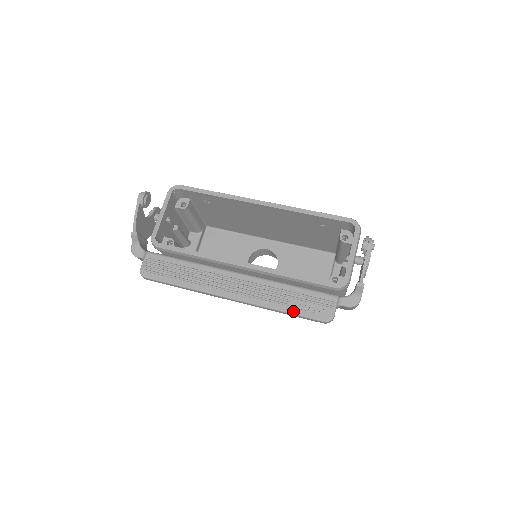
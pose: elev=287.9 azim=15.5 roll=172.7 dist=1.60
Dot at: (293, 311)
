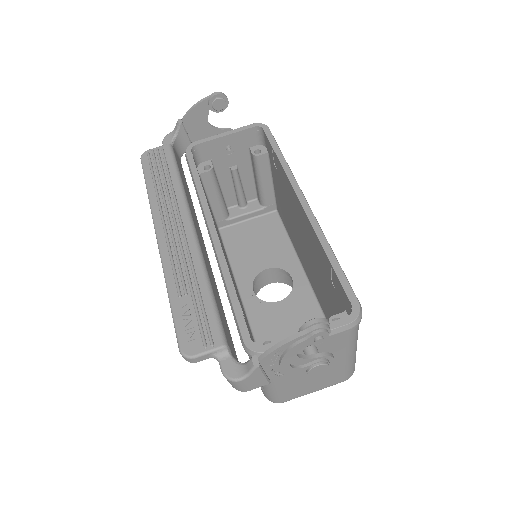
Dot at: (175, 306)
